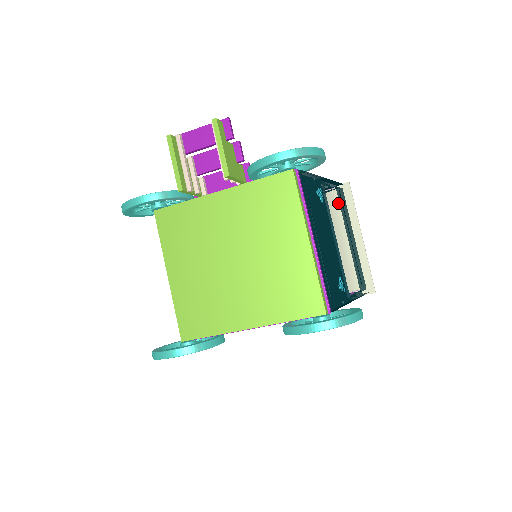
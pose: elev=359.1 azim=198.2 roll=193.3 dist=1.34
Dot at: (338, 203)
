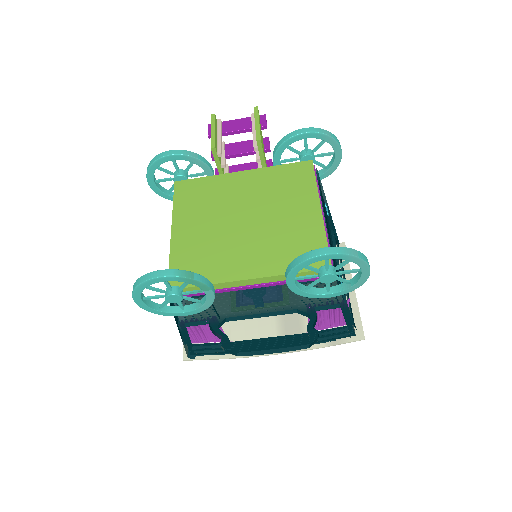
Dot at: occluded
